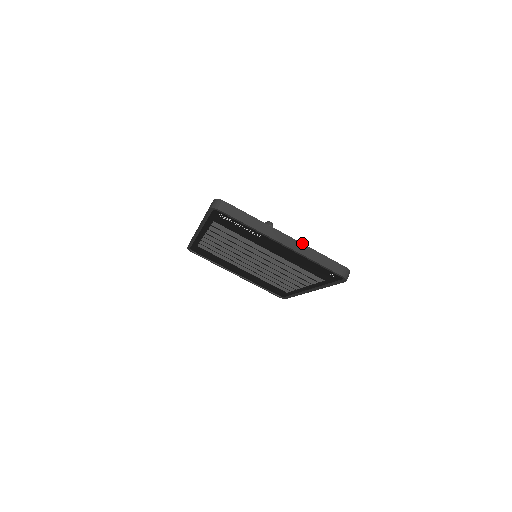
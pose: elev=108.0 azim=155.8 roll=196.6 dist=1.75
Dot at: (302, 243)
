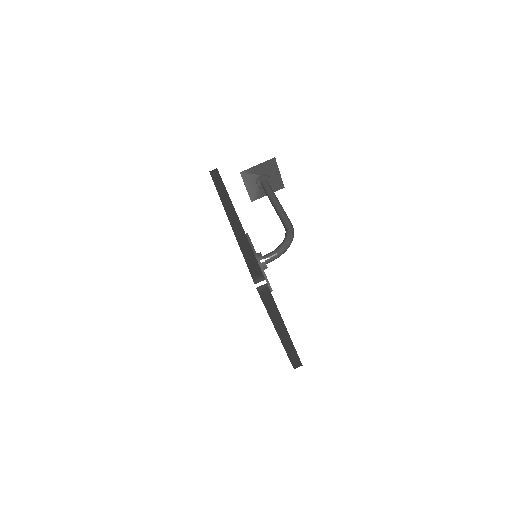
Dot at: occluded
